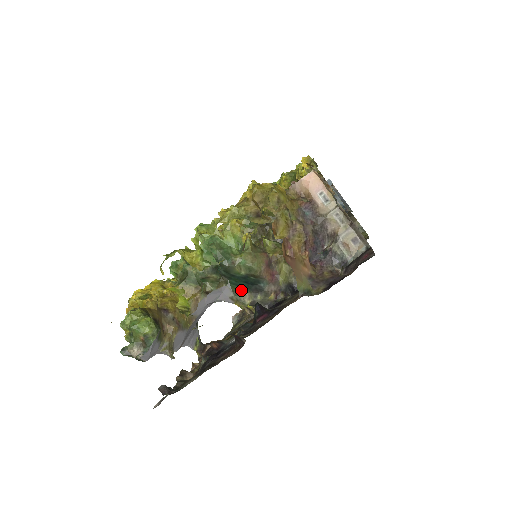
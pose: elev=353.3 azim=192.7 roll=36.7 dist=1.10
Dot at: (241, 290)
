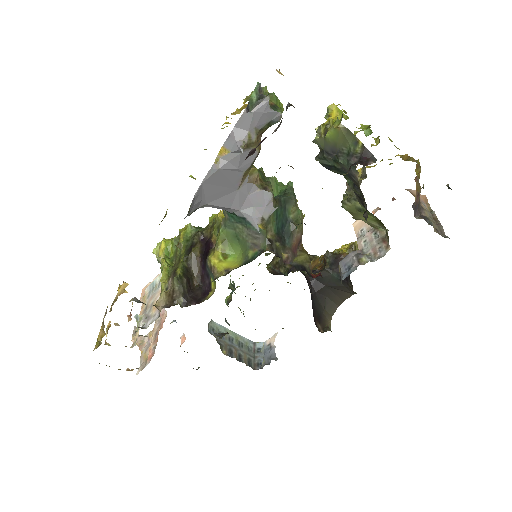
Dot at: (273, 225)
